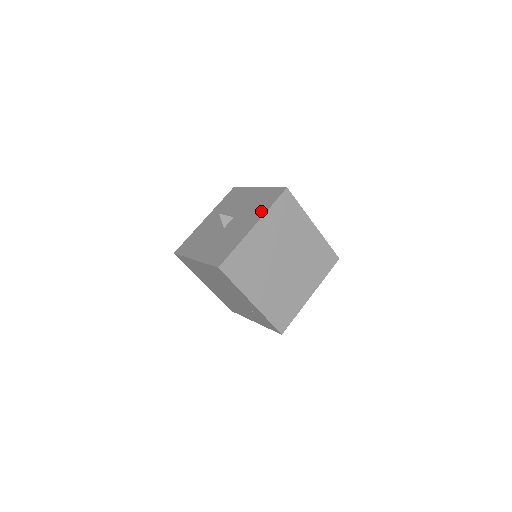
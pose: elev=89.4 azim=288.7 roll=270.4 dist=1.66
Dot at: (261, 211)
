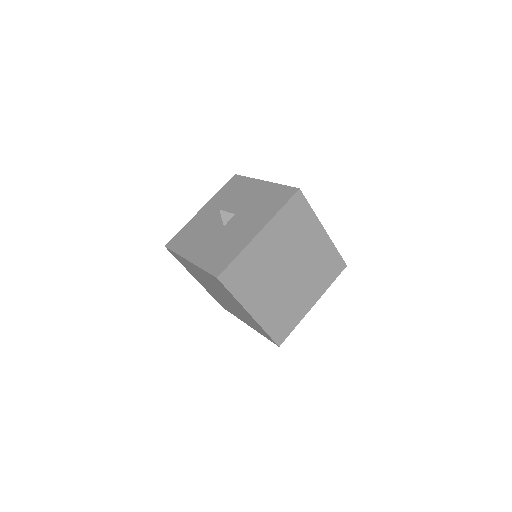
Dot at: (268, 213)
